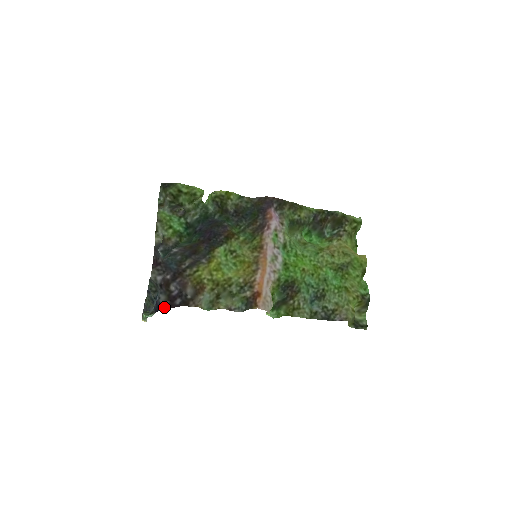
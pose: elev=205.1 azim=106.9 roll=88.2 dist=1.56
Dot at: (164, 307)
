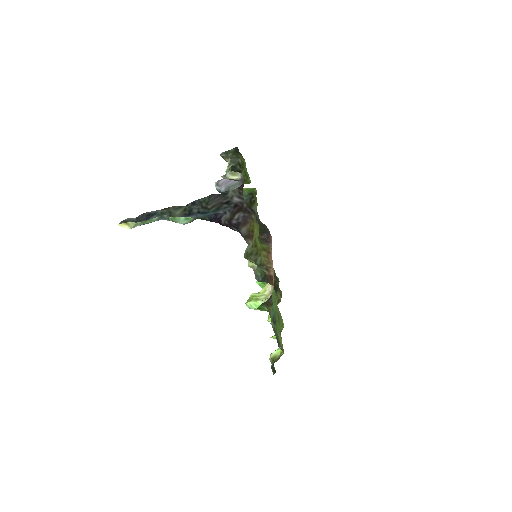
Dot at: (223, 223)
